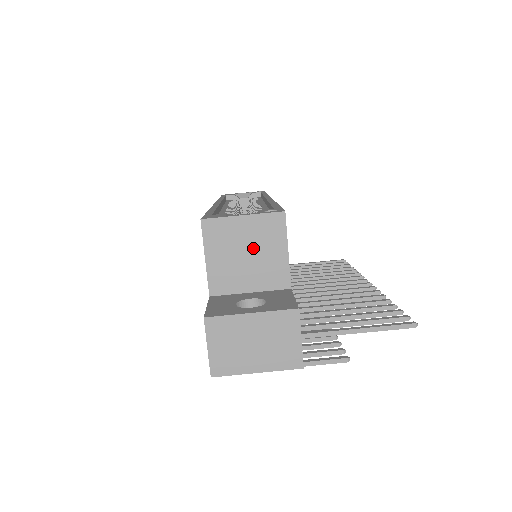
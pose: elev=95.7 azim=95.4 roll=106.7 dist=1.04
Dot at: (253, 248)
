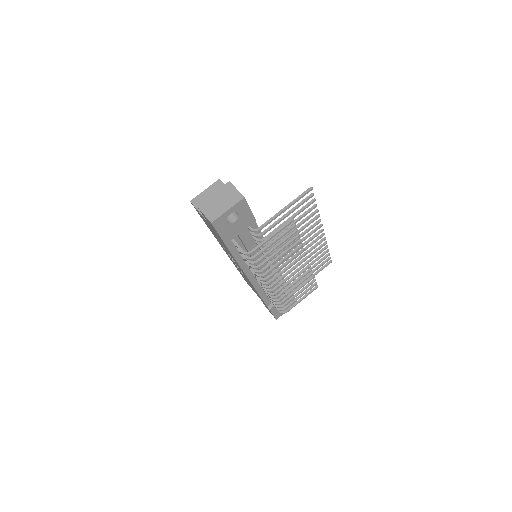
Dot at: occluded
